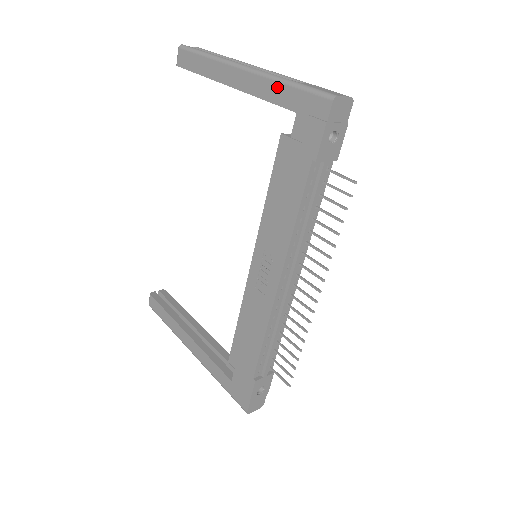
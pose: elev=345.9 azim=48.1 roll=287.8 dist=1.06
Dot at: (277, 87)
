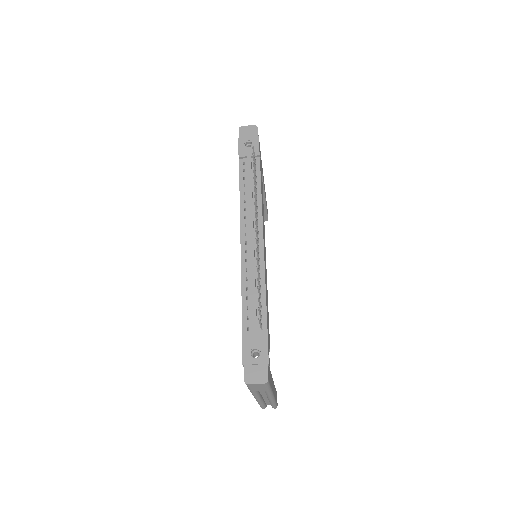
Dot at: occluded
